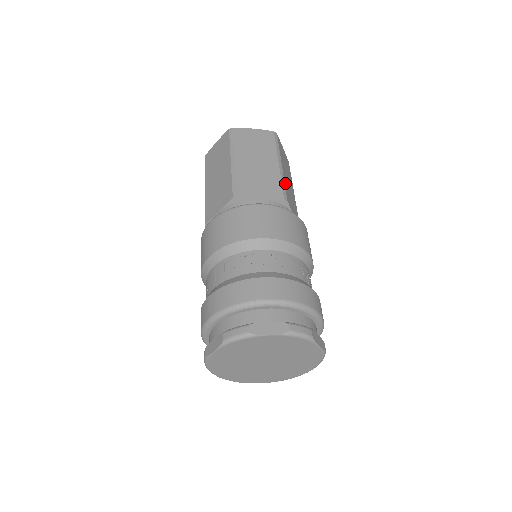
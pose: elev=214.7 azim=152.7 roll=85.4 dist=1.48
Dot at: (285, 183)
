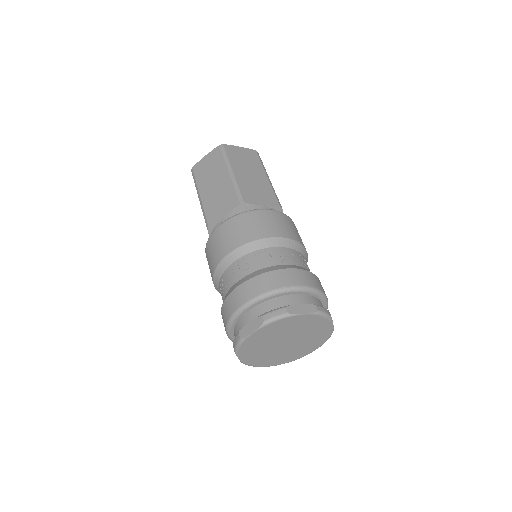
Dot at: (240, 186)
